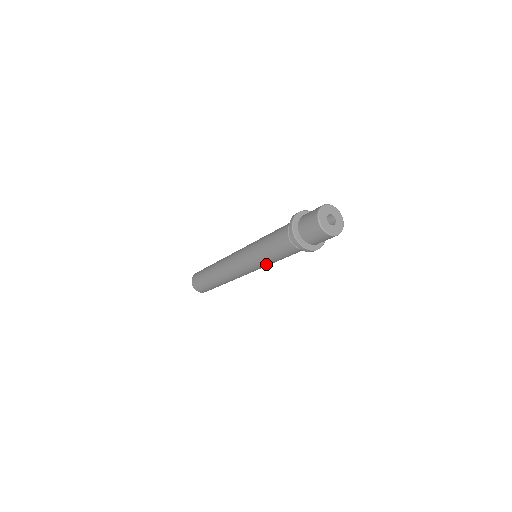
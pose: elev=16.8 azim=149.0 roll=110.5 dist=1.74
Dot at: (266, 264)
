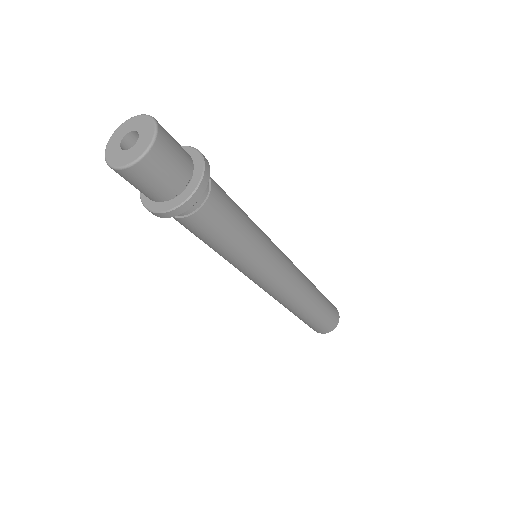
Dot at: (250, 260)
